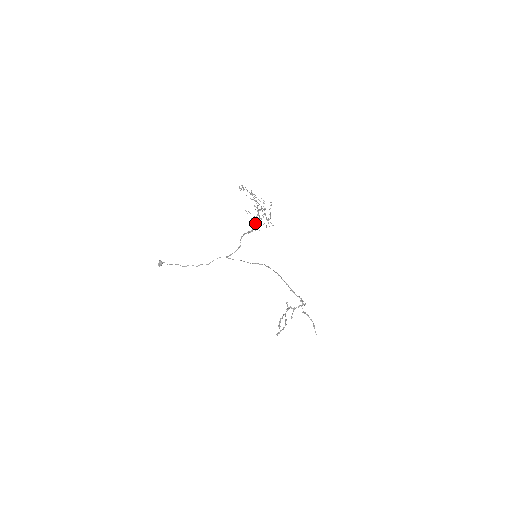
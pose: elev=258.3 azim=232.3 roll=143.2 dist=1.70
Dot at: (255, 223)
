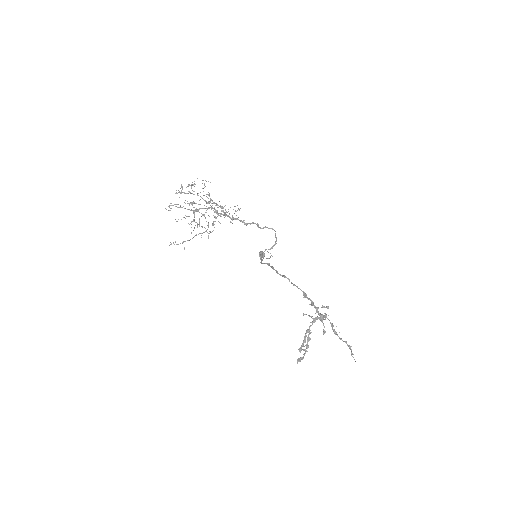
Dot at: (230, 218)
